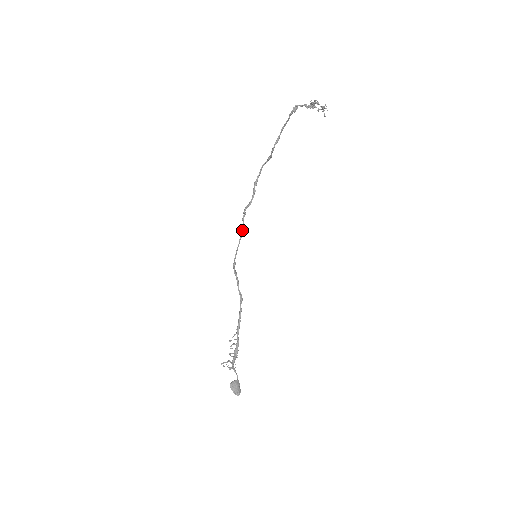
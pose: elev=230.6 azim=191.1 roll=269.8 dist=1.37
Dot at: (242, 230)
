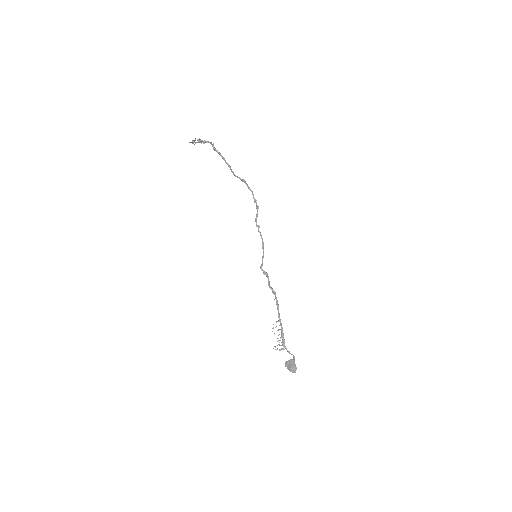
Dot at: (262, 239)
